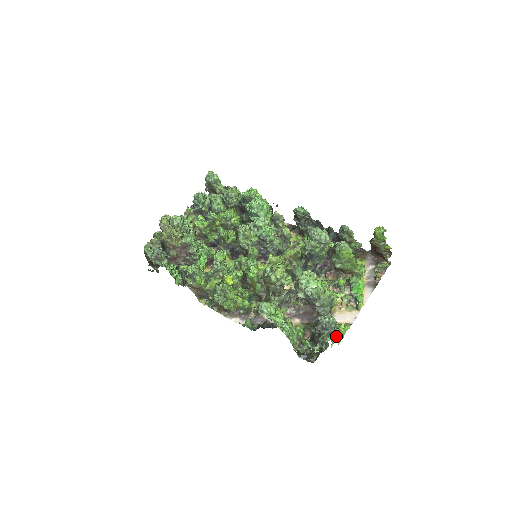
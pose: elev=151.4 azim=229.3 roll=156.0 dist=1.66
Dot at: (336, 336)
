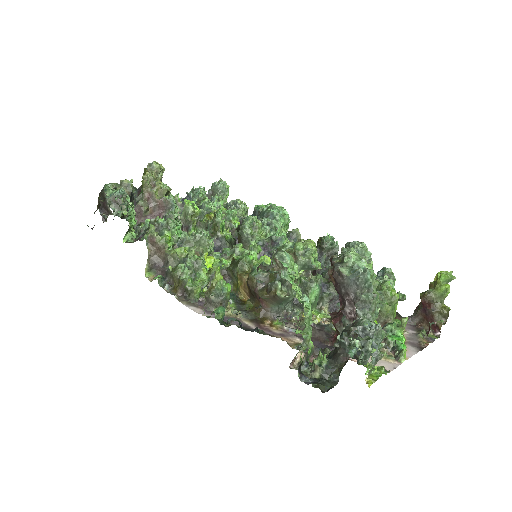
Dot at: (375, 362)
